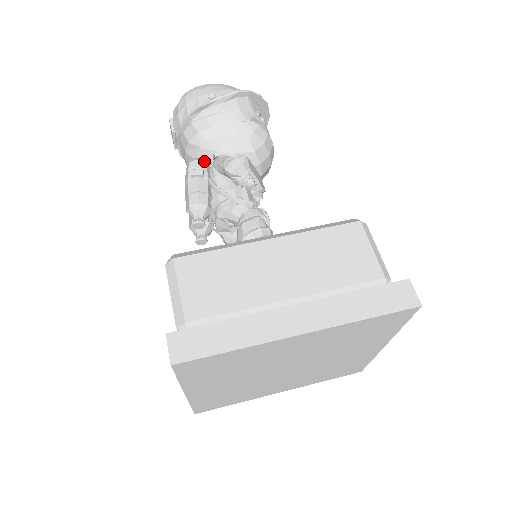
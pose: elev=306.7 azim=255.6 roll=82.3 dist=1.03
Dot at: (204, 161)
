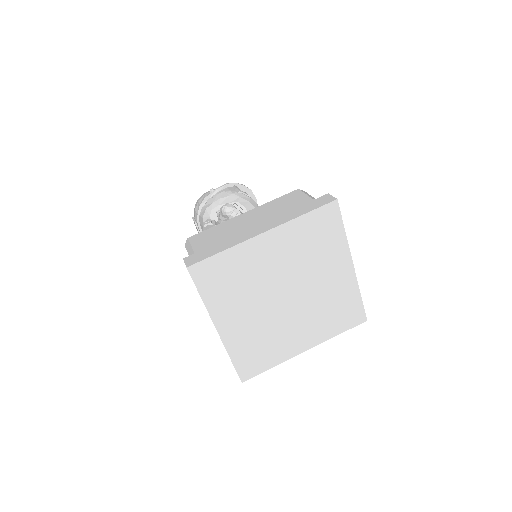
Dot at: (212, 220)
